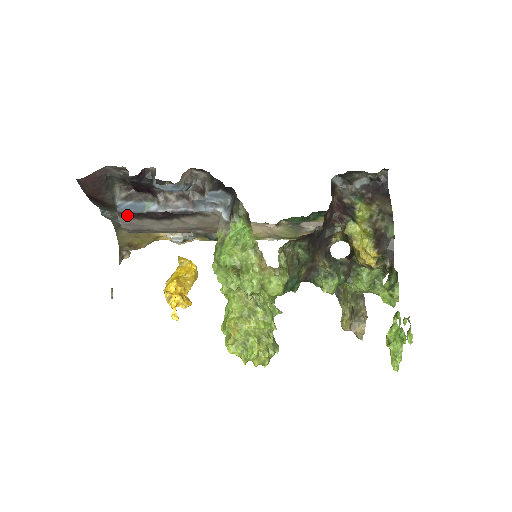
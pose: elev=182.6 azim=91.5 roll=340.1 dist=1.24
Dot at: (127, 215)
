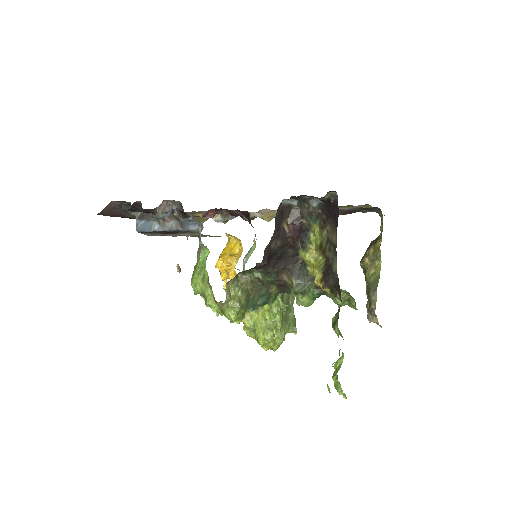
Dot at: (143, 232)
